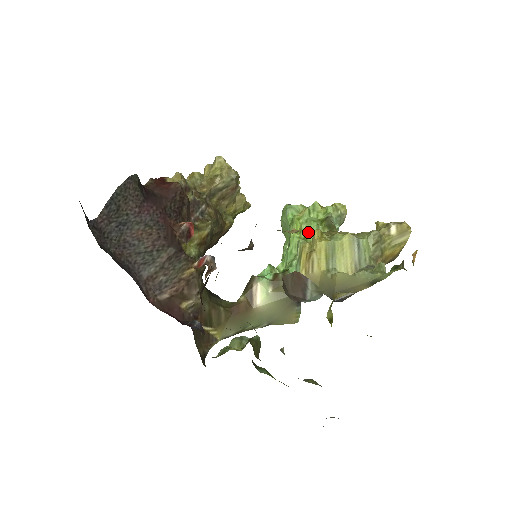
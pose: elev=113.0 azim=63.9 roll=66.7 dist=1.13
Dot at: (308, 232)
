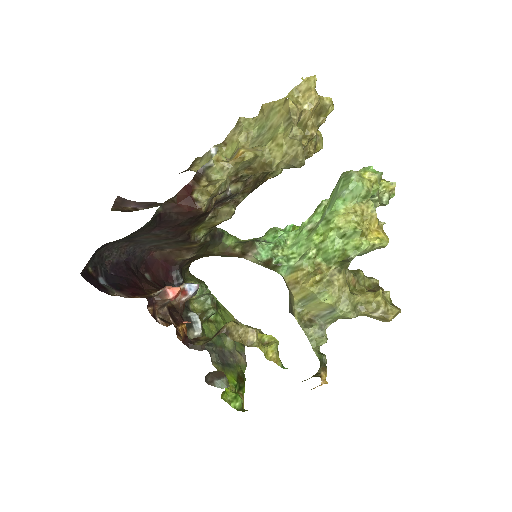
Dot at: (323, 252)
